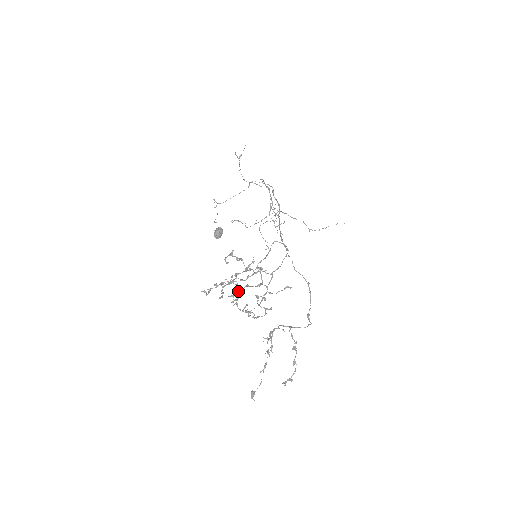
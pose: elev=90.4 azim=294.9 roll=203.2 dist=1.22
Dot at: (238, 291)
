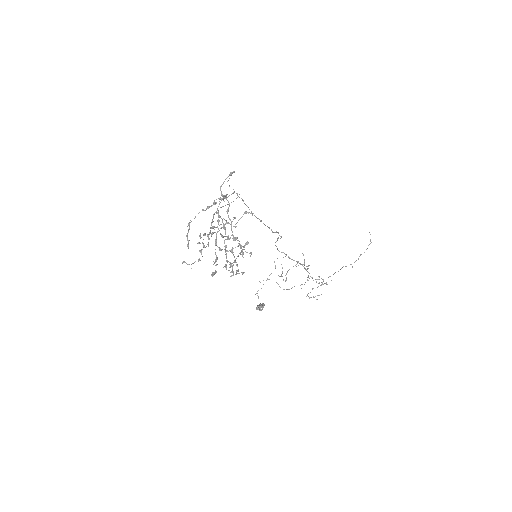
Dot at: occluded
